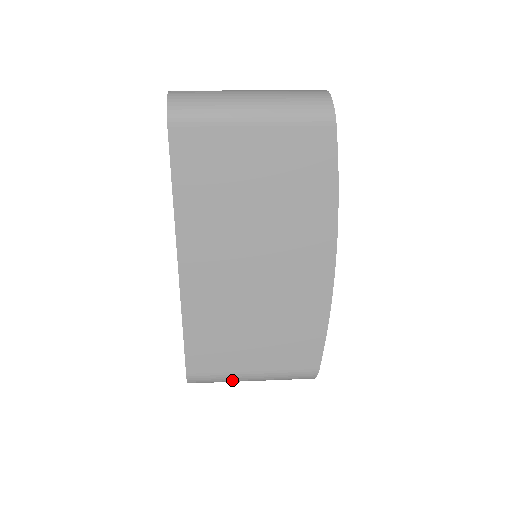
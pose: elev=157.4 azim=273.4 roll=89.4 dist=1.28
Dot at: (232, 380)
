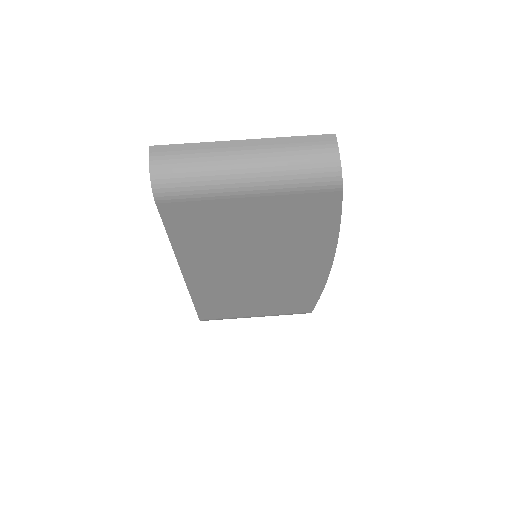
Dot at: occluded
